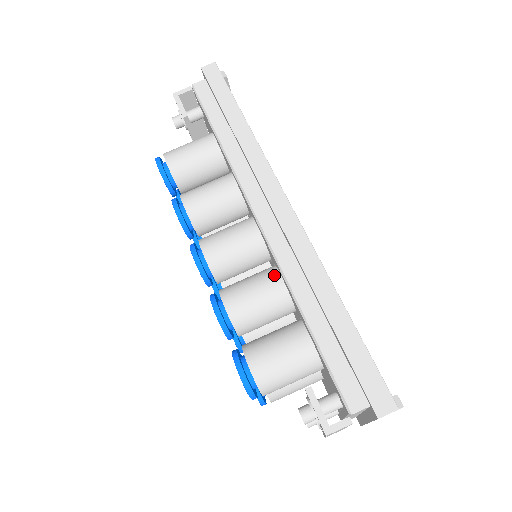
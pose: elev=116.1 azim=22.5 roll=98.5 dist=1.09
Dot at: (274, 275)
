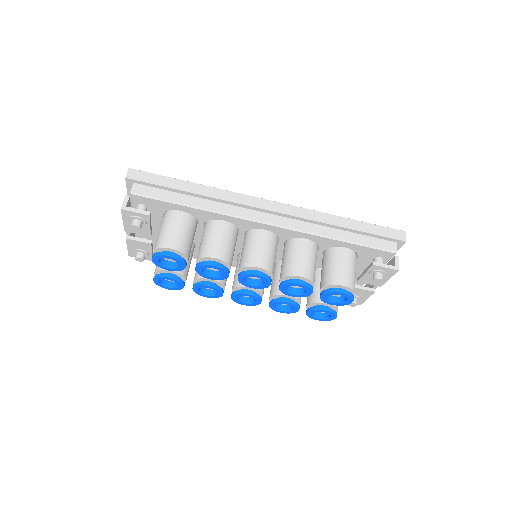
Dot at: (299, 242)
